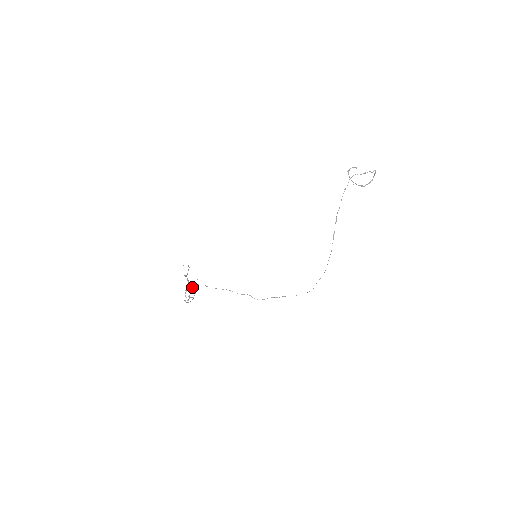
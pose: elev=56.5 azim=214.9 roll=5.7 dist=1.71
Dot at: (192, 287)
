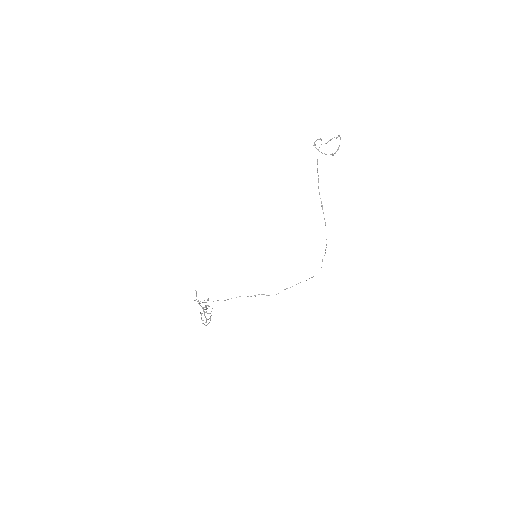
Dot at: (206, 309)
